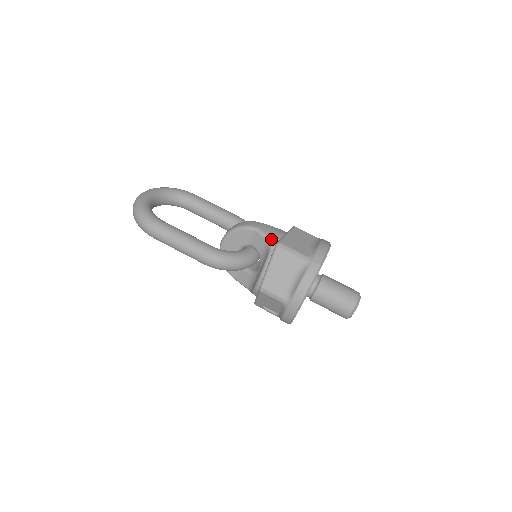
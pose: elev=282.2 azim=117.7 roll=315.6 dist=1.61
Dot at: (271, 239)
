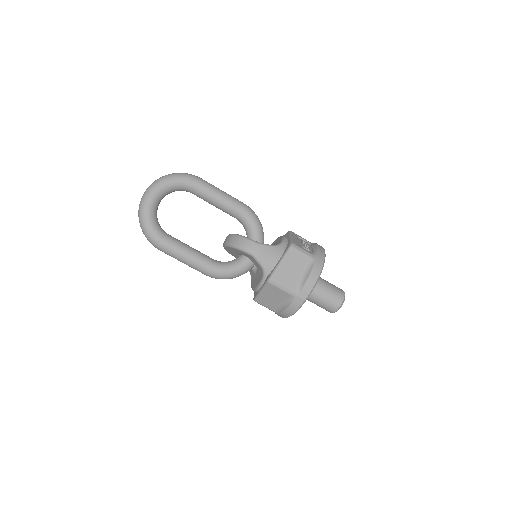
Dot at: (265, 267)
